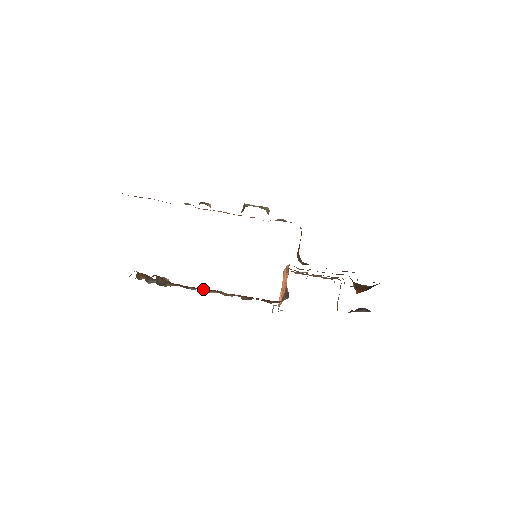
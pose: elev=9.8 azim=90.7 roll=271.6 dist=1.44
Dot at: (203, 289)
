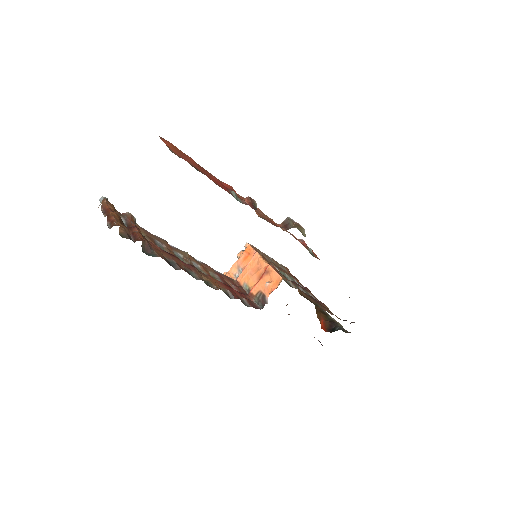
Dot at: (182, 261)
